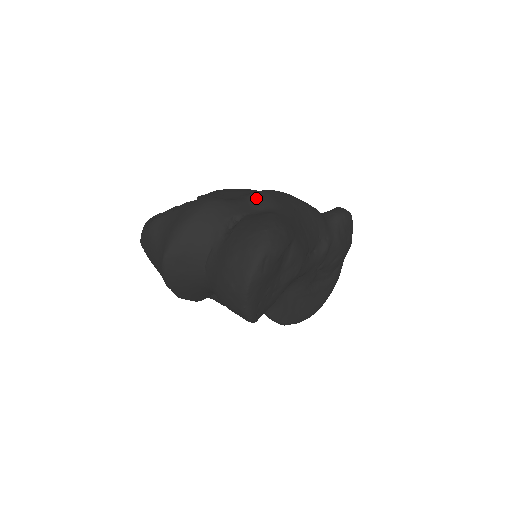
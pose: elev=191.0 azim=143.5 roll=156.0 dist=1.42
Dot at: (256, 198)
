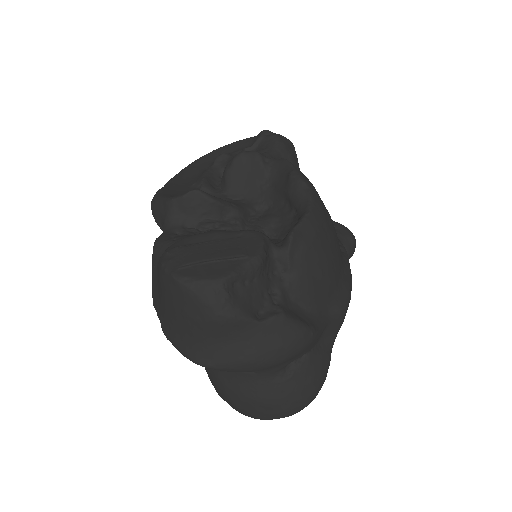
Dot at: (336, 322)
